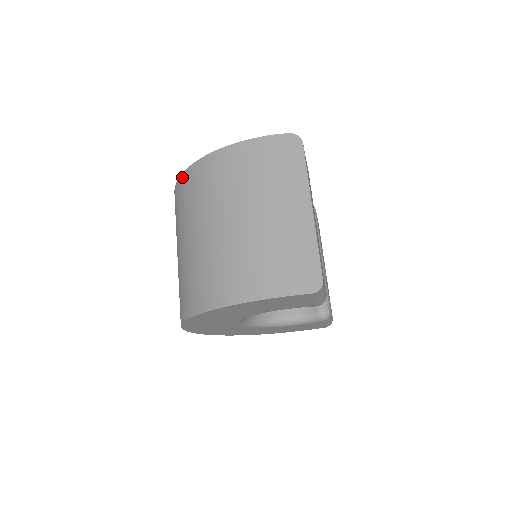
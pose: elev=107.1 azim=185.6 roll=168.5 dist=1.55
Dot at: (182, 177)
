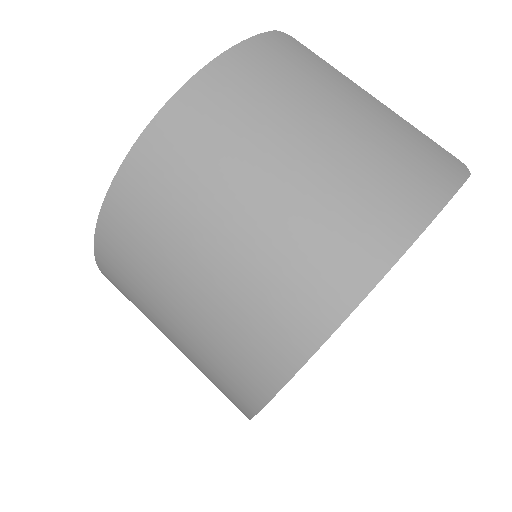
Dot at: (134, 154)
